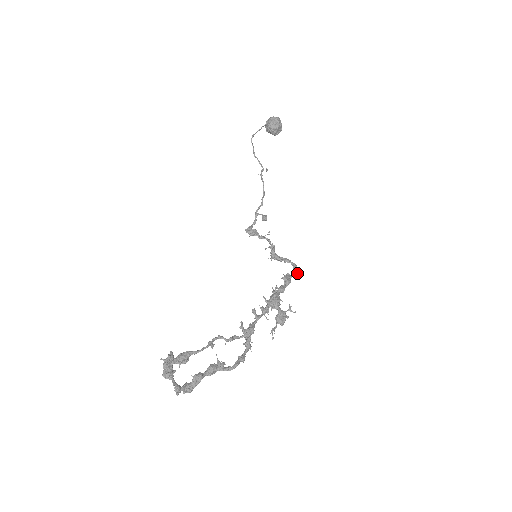
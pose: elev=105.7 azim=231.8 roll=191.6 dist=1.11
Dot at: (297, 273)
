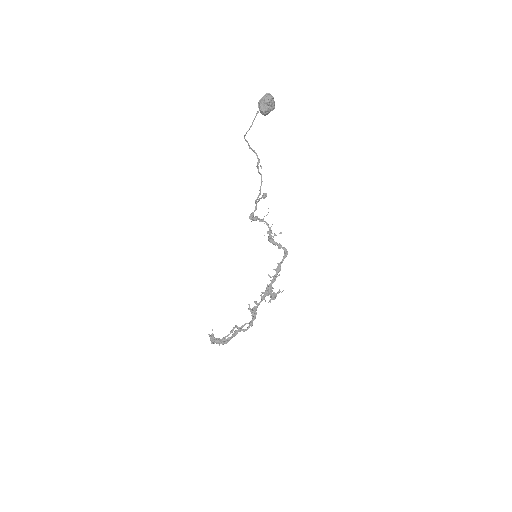
Dot at: occluded
